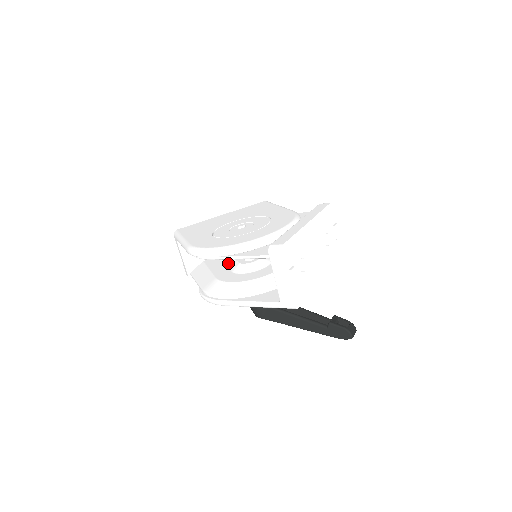
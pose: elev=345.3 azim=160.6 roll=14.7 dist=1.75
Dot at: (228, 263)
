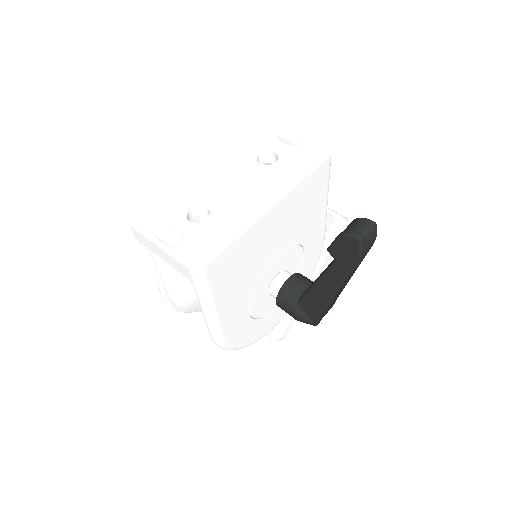
Dot at: occluded
